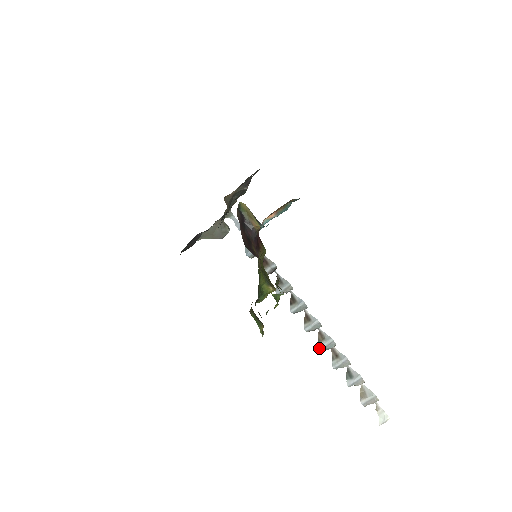
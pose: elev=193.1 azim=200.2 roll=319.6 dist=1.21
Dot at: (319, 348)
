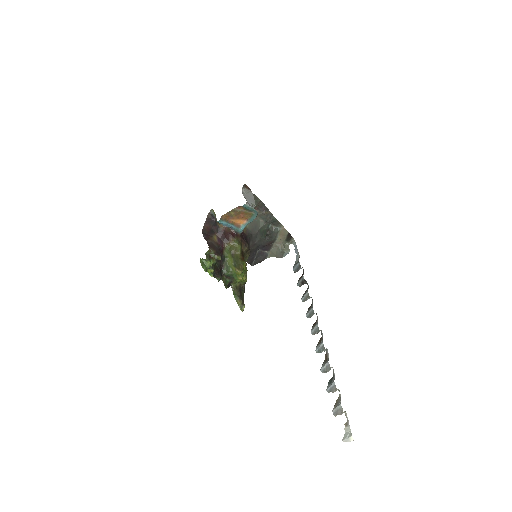
Dot at: (315, 350)
